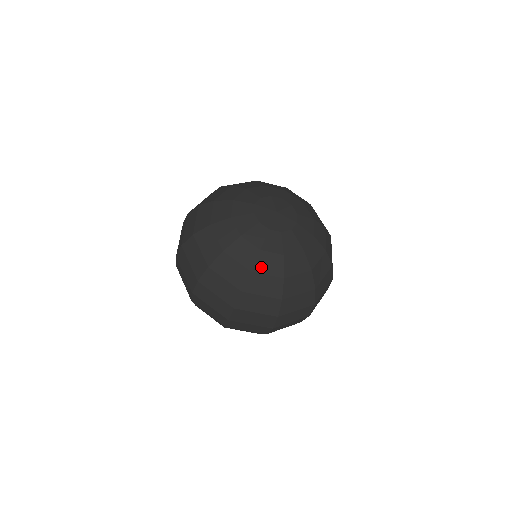
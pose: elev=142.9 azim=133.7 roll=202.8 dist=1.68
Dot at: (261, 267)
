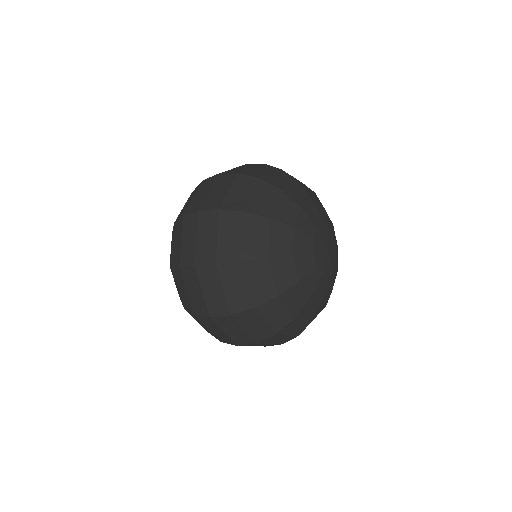
Dot at: (288, 297)
